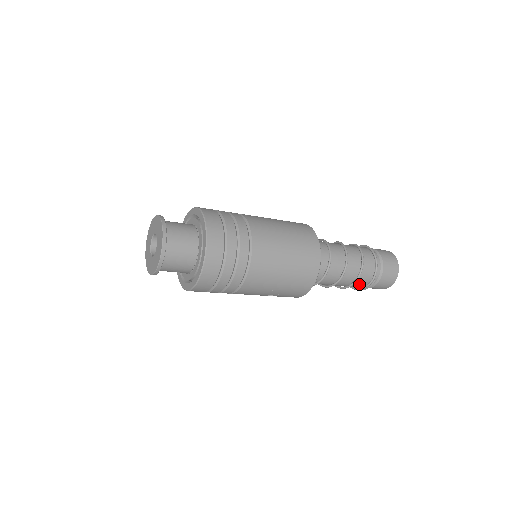
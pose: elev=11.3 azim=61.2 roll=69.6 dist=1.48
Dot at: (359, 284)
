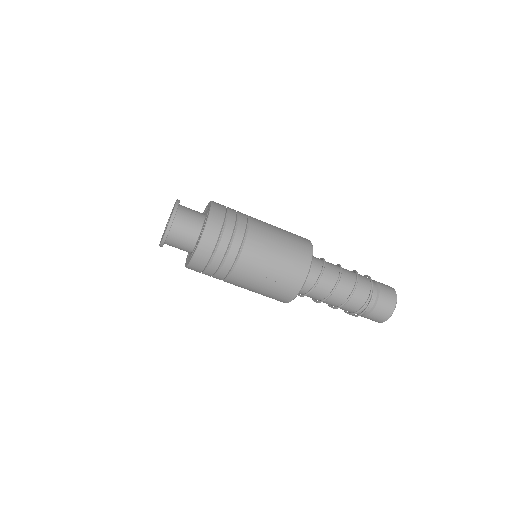
Dot at: (357, 302)
